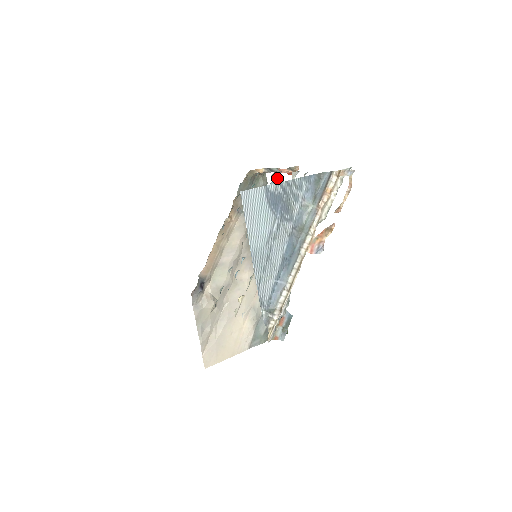
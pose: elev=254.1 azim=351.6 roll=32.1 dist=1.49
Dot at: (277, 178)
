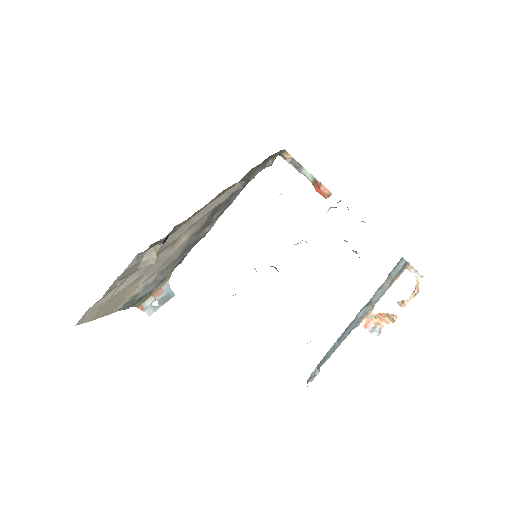
Dot at: occluded
